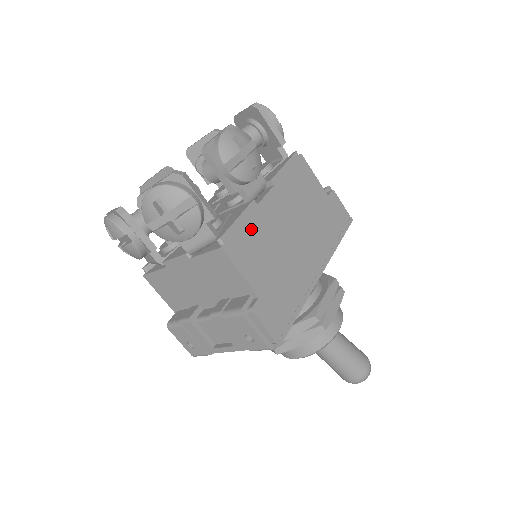
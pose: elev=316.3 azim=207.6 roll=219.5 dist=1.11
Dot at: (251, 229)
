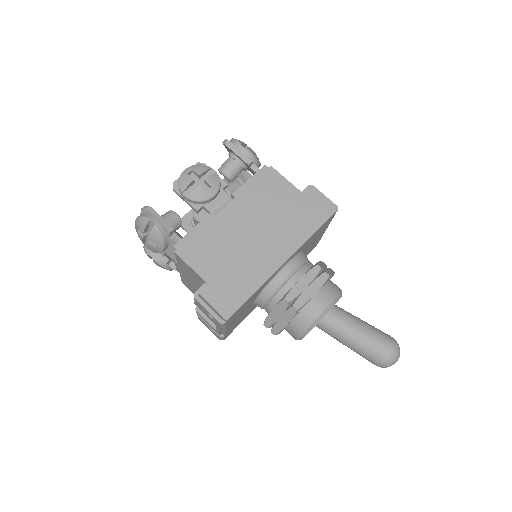
Dot at: (206, 235)
